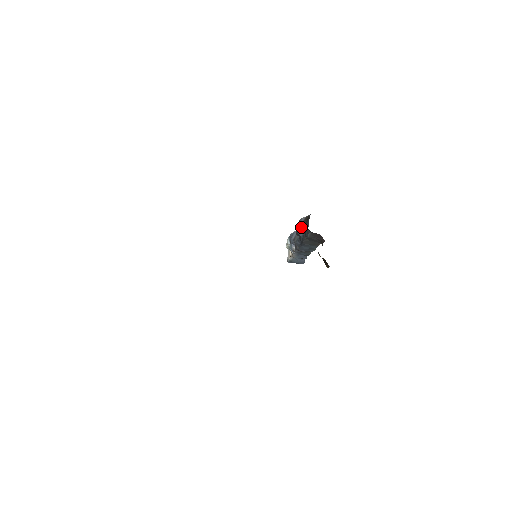
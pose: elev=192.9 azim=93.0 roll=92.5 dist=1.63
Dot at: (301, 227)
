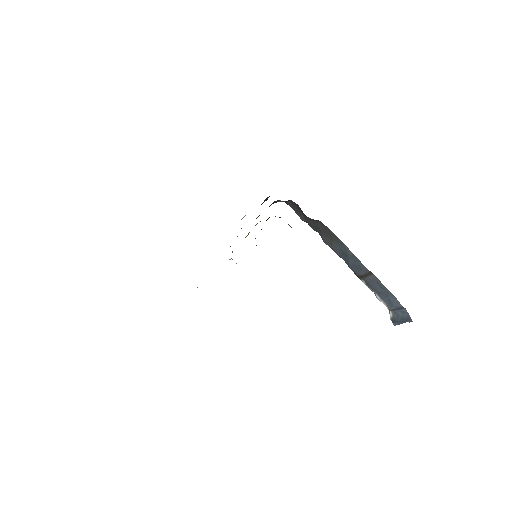
Dot at: occluded
